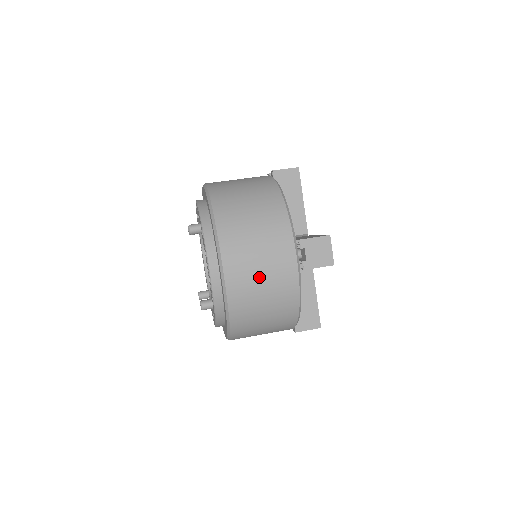
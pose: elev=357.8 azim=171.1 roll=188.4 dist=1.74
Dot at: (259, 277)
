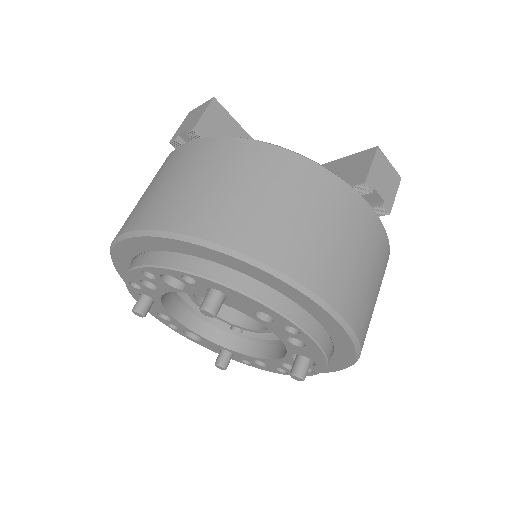
Dot at: (168, 186)
